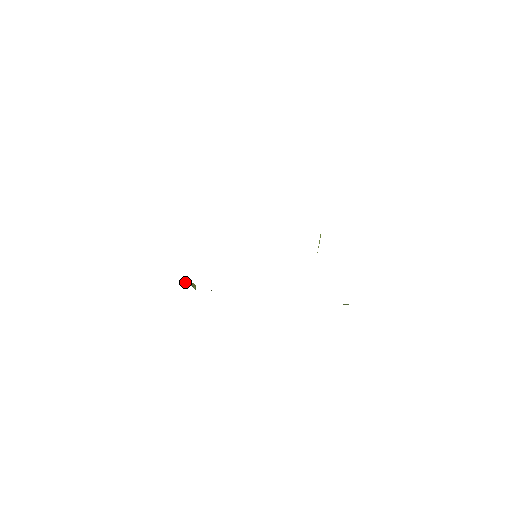
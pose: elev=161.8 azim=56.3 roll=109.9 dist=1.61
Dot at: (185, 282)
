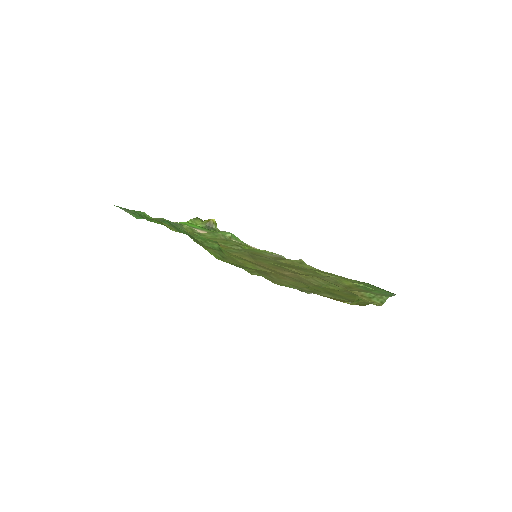
Dot at: (202, 227)
